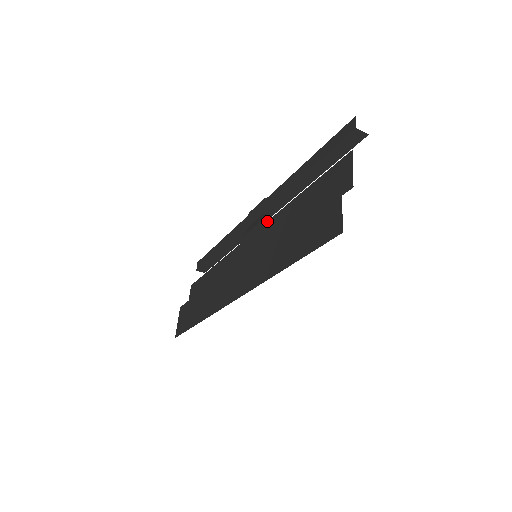
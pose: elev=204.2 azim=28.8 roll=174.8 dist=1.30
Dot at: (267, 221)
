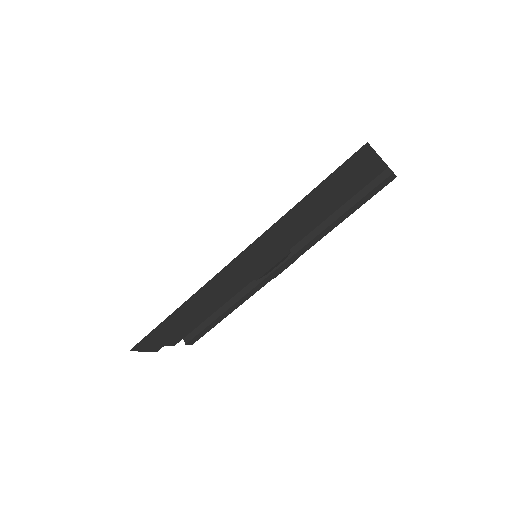
Dot at: occluded
